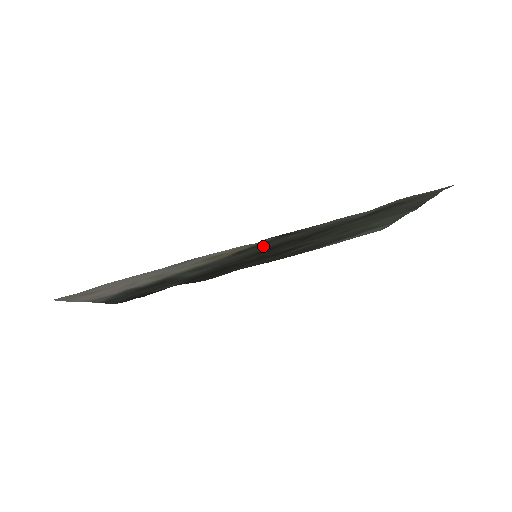
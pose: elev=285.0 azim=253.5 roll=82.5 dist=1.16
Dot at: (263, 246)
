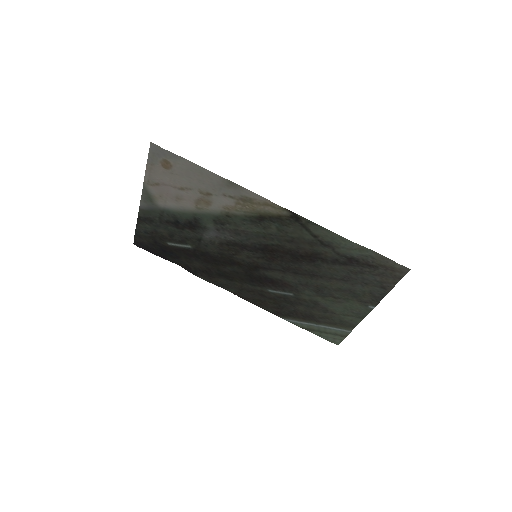
Dot at: (275, 227)
